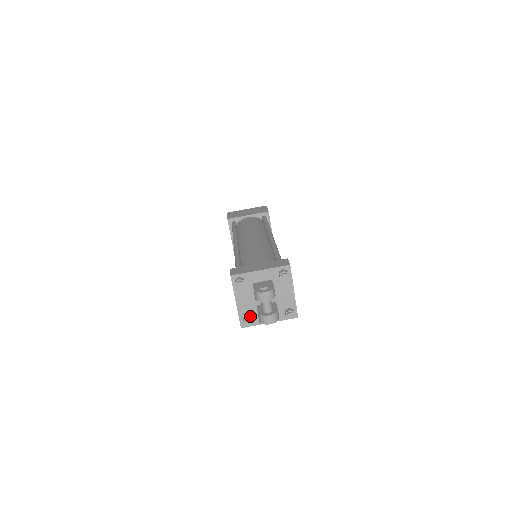
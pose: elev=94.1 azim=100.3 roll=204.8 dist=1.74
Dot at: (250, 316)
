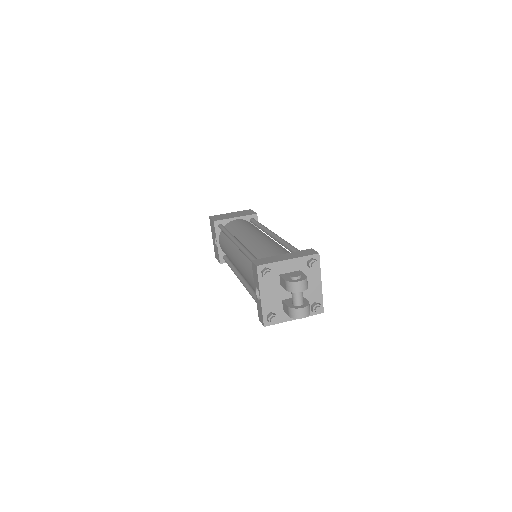
Dot at: (274, 313)
